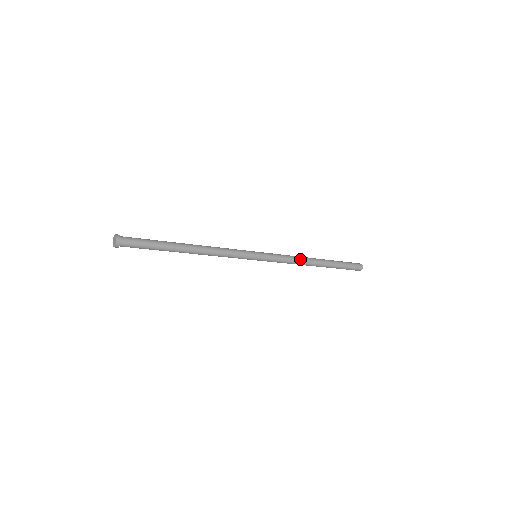
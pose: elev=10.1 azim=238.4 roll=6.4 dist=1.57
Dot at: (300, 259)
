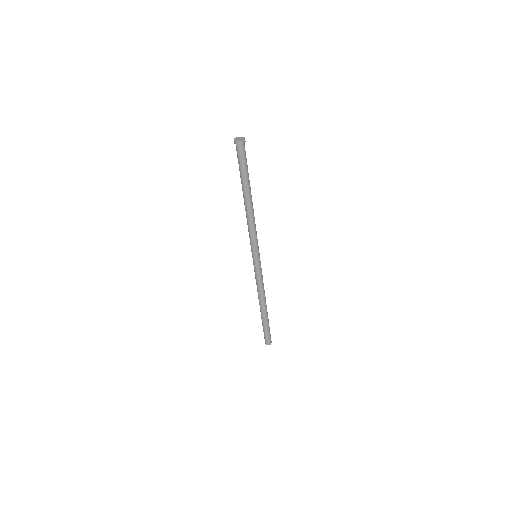
Dot at: occluded
